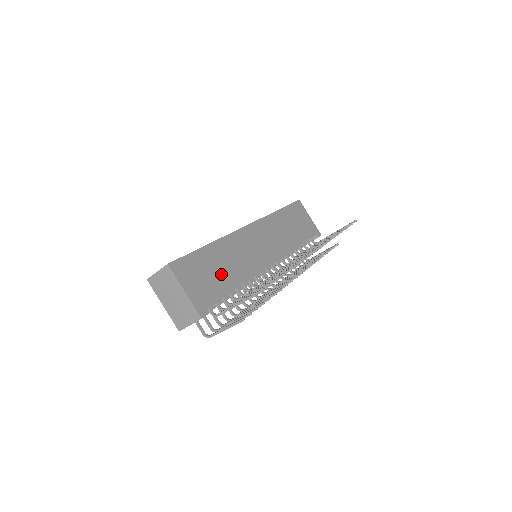
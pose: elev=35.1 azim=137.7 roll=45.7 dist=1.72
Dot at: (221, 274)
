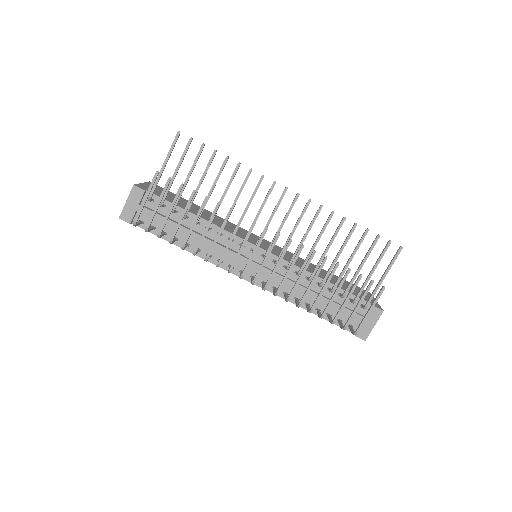
Dot at: occluded
